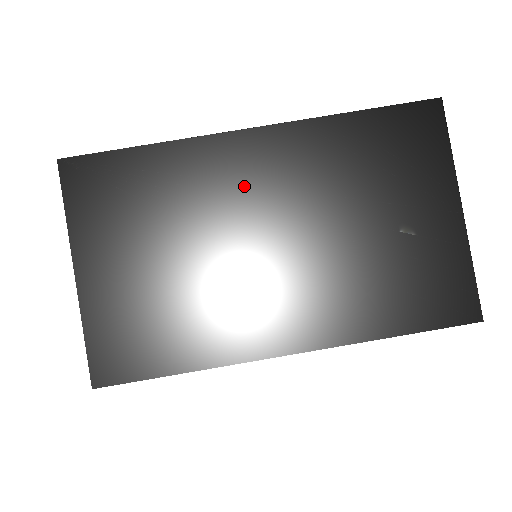
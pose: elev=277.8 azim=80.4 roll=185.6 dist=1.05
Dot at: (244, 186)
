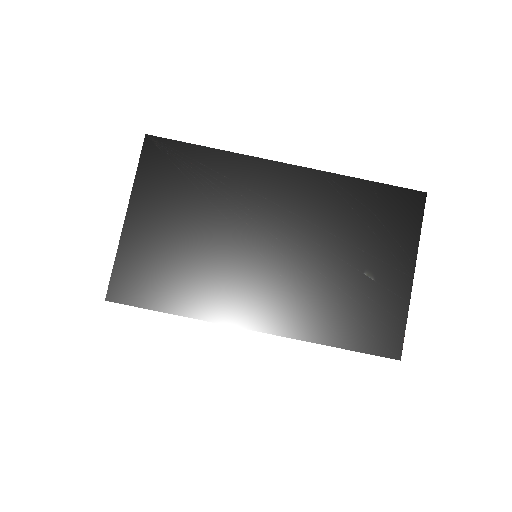
Dot at: (267, 201)
